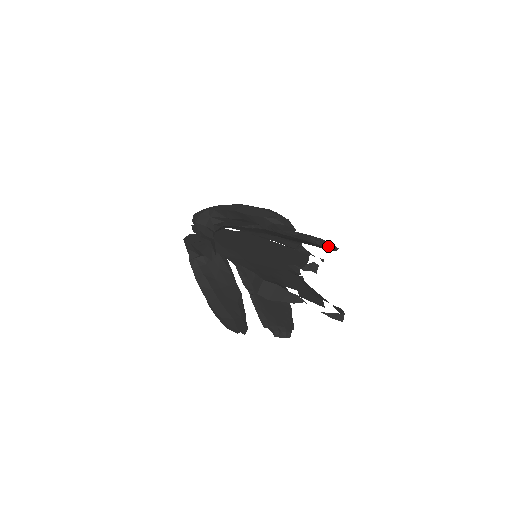
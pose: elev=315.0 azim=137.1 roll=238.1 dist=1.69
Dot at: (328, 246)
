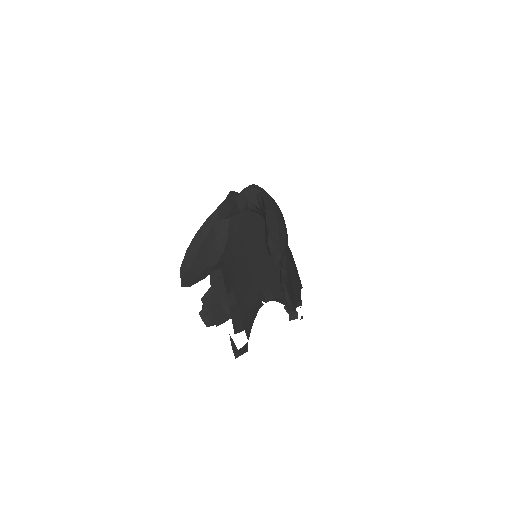
Dot at: (287, 304)
